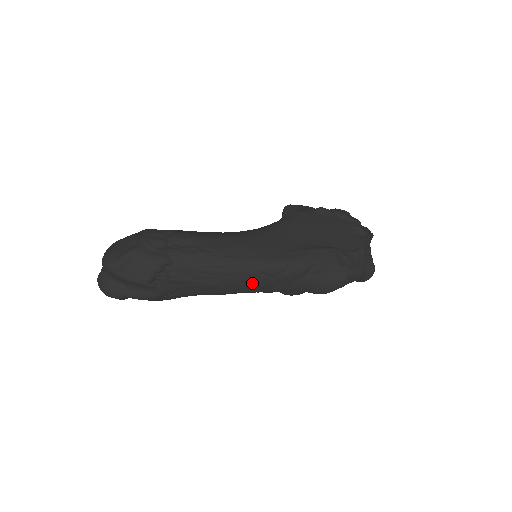
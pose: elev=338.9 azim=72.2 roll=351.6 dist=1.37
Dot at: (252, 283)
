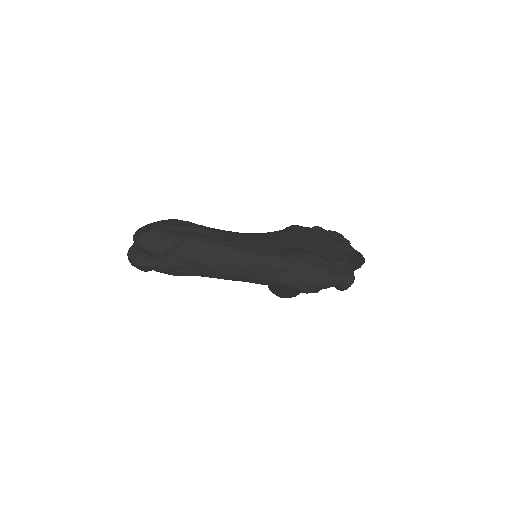
Dot at: (244, 270)
